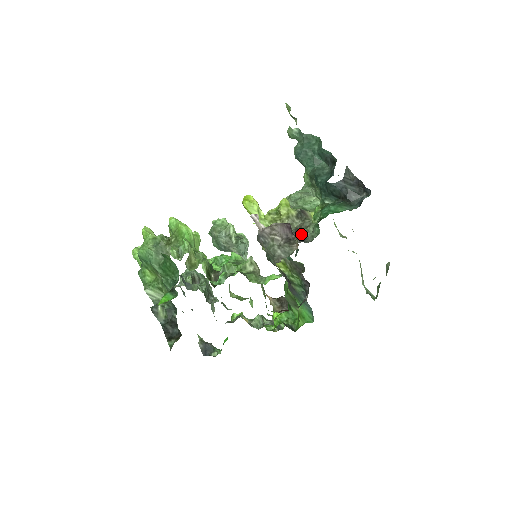
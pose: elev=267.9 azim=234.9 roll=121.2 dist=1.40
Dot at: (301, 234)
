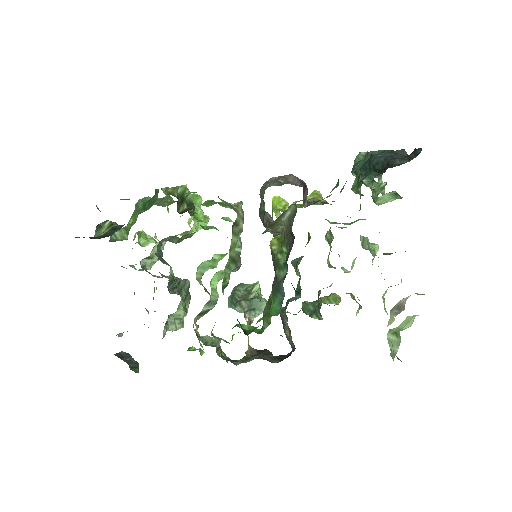
Dot at: (316, 202)
